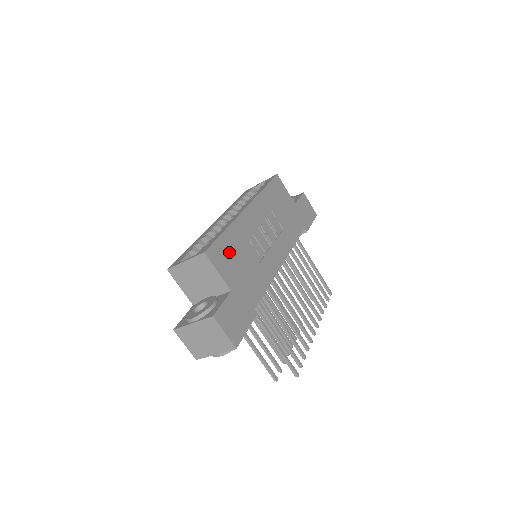
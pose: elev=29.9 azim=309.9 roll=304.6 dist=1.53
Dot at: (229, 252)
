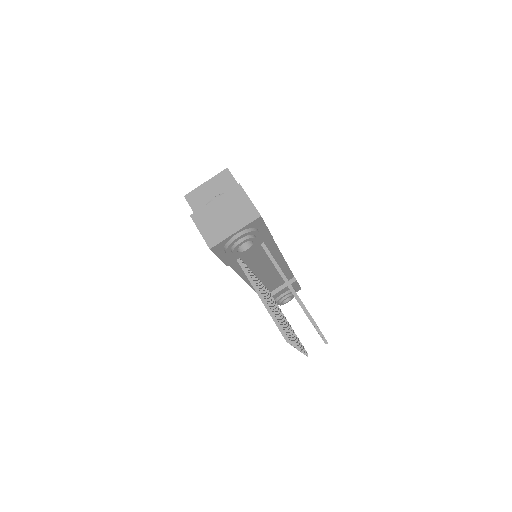
Dot at: occluded
